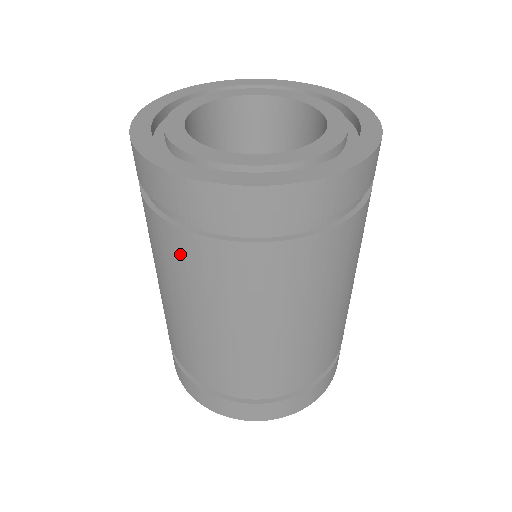
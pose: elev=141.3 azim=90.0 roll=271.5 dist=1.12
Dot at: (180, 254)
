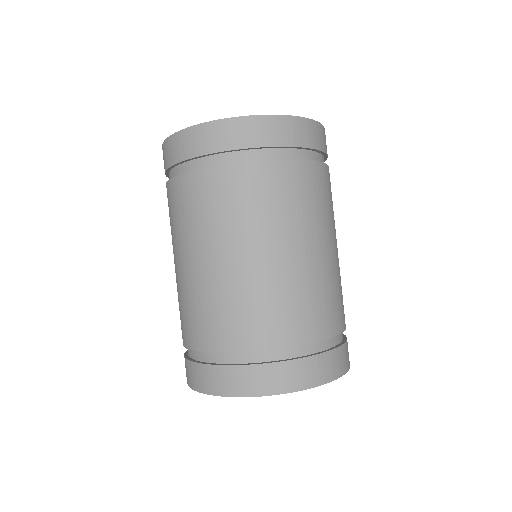
Dot at: (169, 204)
